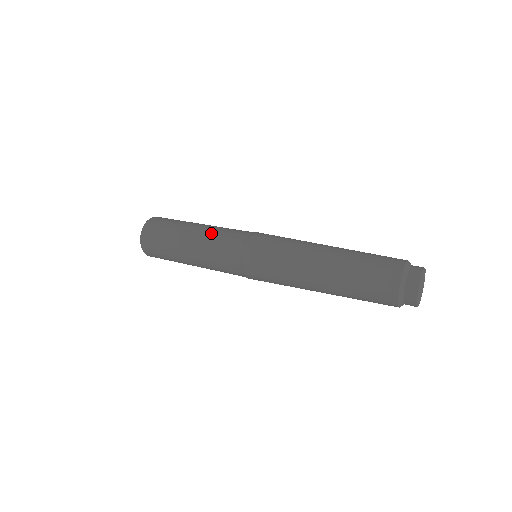
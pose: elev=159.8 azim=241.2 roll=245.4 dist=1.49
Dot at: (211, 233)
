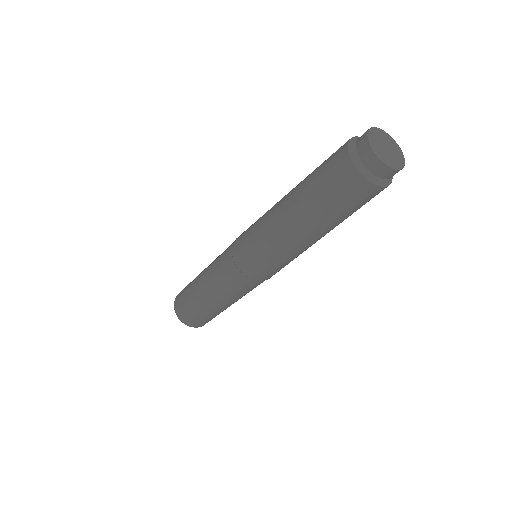
Dot at: occluded
